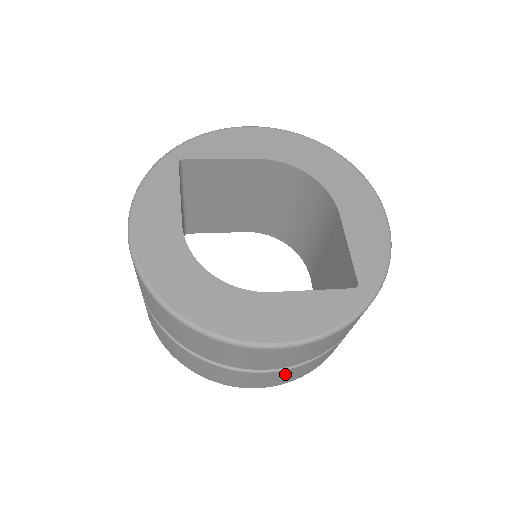
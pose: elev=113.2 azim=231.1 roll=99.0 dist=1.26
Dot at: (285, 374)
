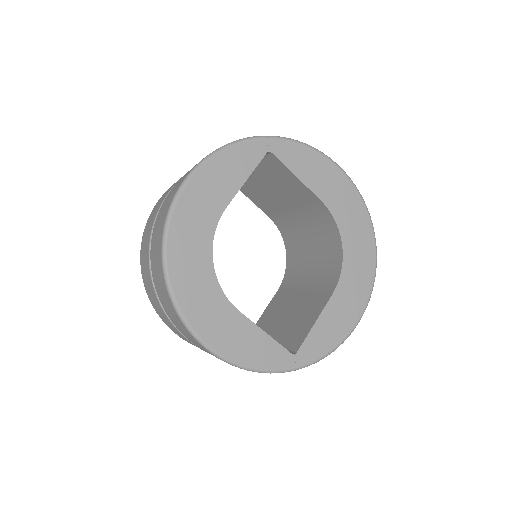
Dot at: occluded
